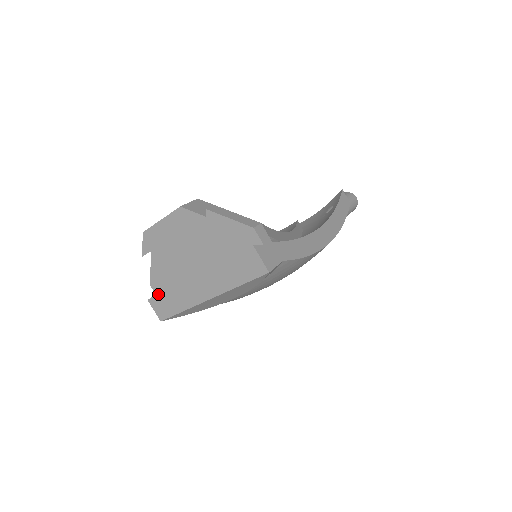
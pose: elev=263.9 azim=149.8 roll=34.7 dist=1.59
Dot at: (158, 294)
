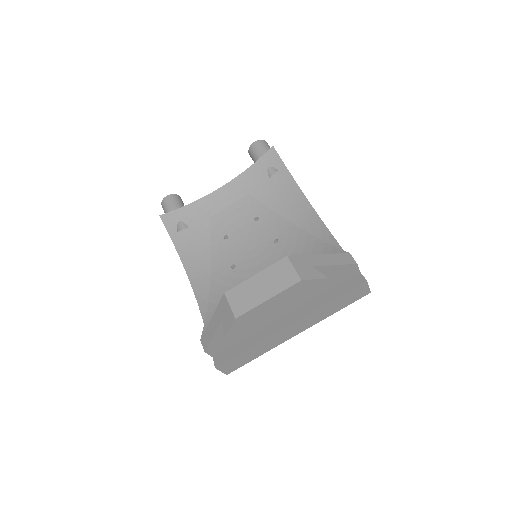
Dot at: (234, 357)
